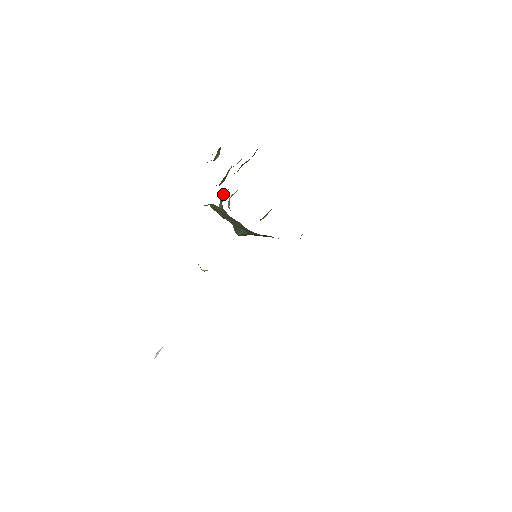
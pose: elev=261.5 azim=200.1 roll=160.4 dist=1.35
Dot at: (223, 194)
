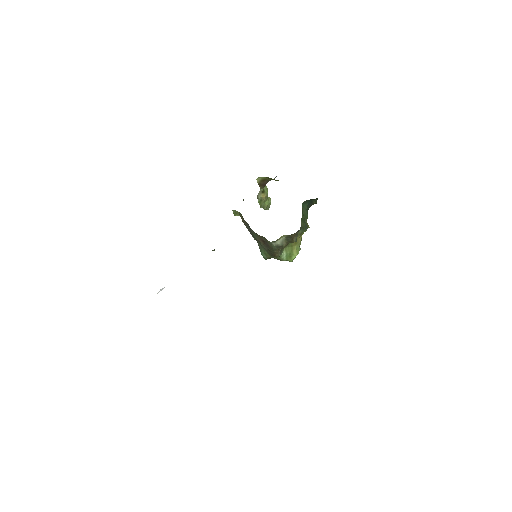
Dot at: occluded
